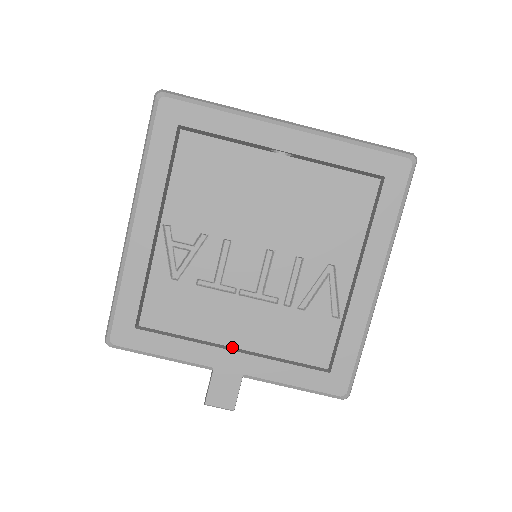
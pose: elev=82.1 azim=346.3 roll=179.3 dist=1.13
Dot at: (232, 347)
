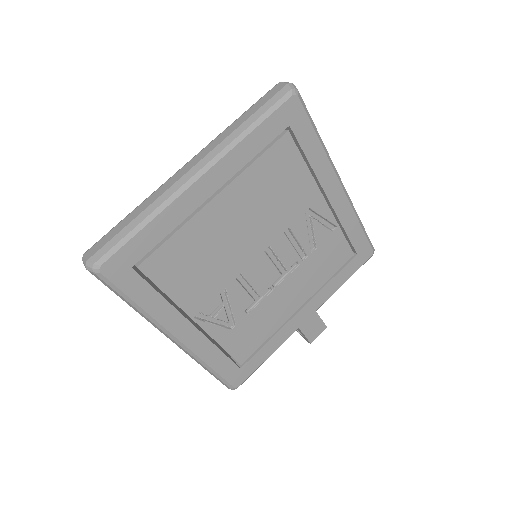
Dot at: occluded
